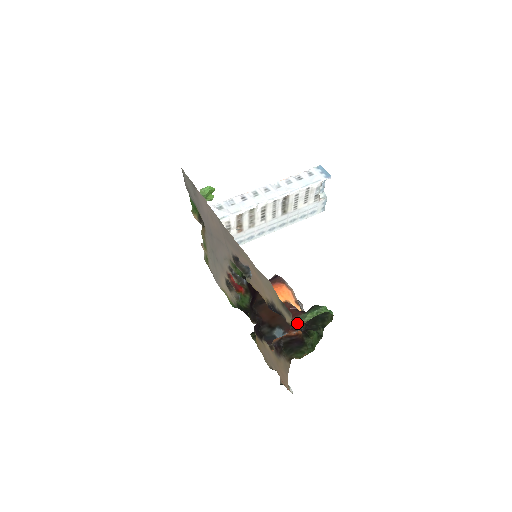
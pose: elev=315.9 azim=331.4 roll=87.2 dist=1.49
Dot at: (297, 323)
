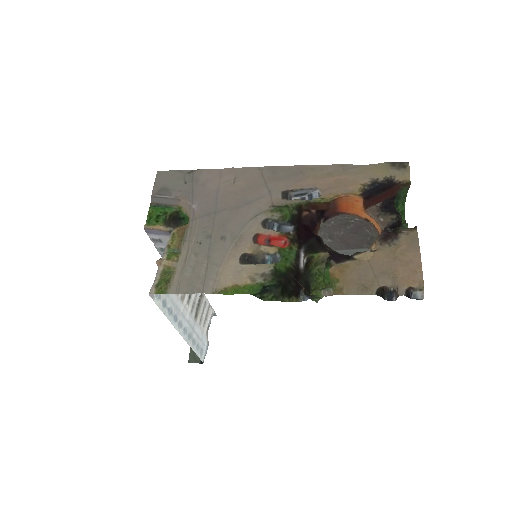
Dot at: (406, 186)
